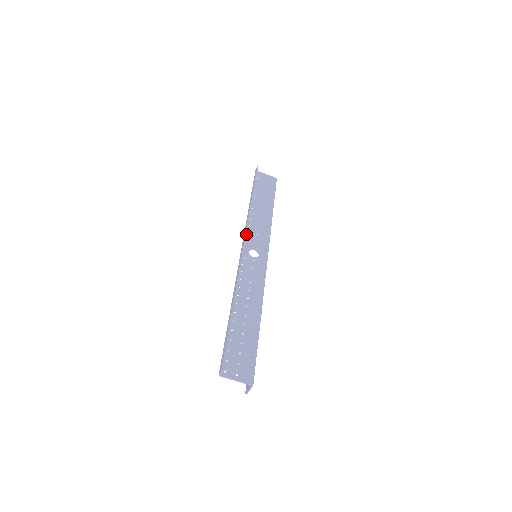
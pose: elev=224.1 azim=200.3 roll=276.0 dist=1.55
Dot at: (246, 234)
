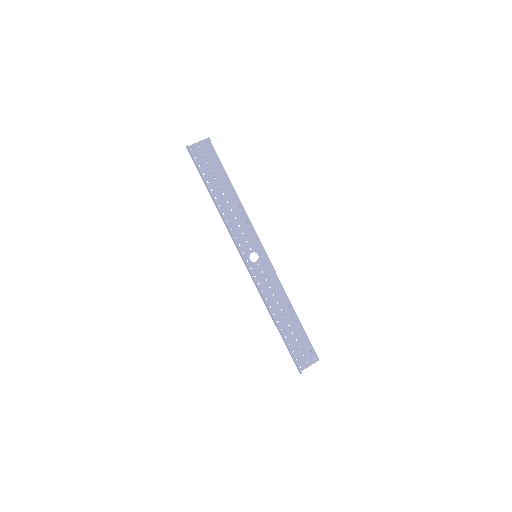
Dot at: (240, 250)
